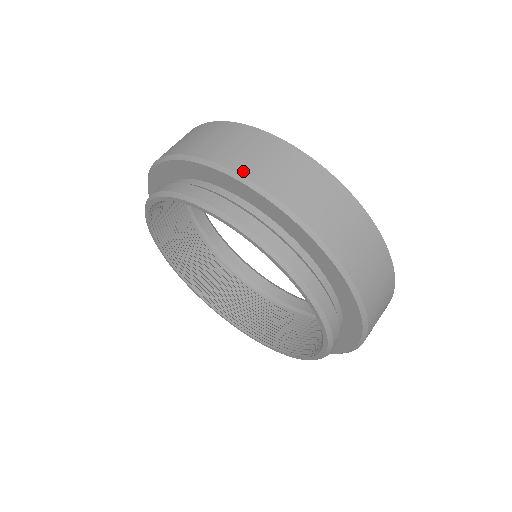
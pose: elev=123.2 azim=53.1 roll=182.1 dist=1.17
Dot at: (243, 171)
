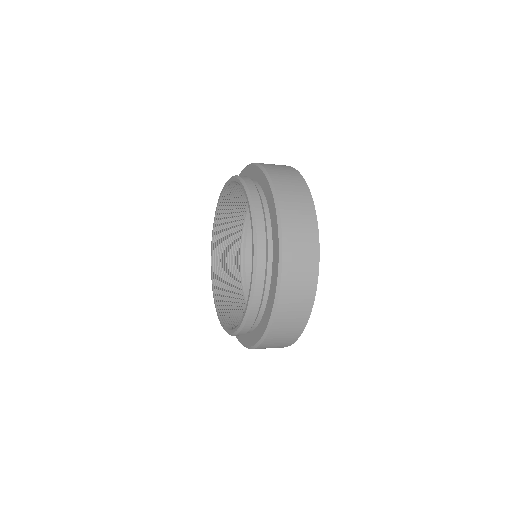
Dot at: occluded
